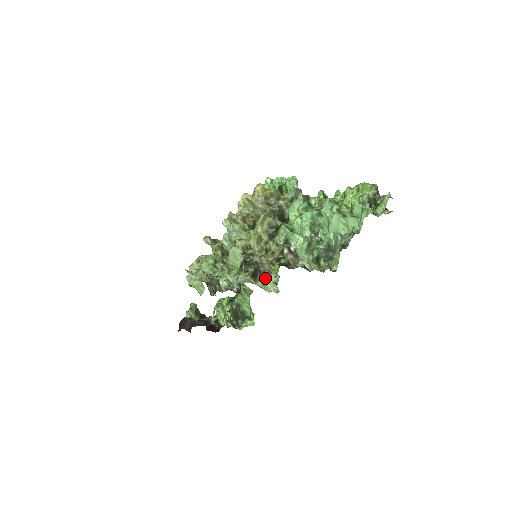
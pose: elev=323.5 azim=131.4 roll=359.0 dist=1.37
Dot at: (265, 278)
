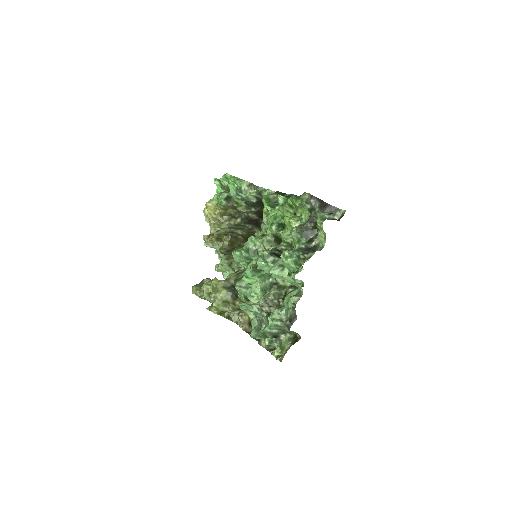
Dot at: occluded
